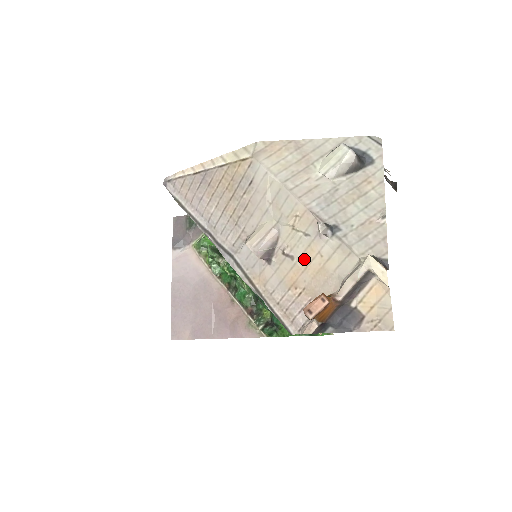
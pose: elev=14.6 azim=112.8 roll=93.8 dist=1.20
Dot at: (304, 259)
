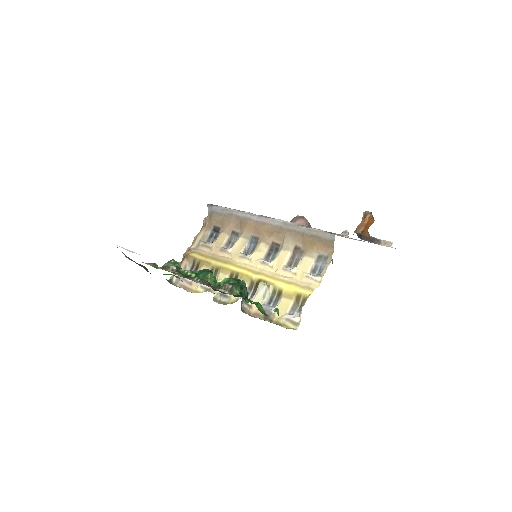
Dot at: occluded
